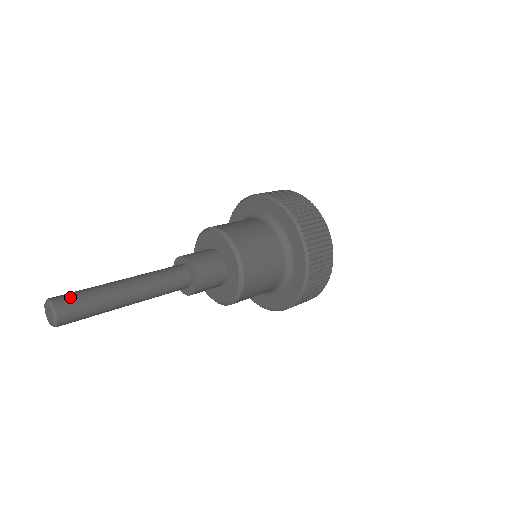
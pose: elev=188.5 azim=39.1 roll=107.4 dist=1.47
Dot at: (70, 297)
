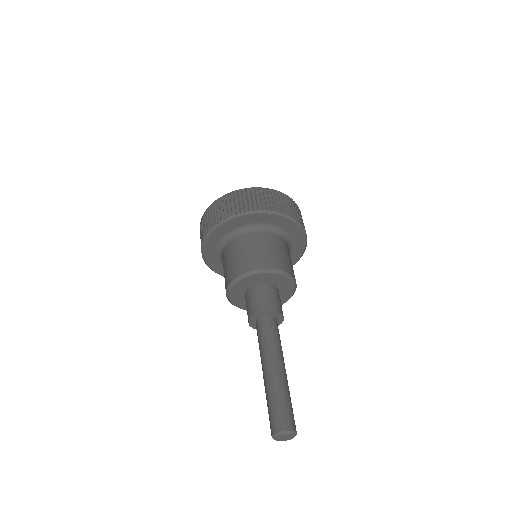
Dot at: (291, 416)
